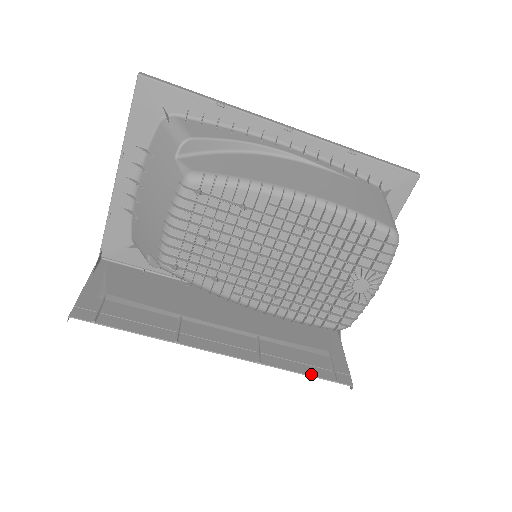
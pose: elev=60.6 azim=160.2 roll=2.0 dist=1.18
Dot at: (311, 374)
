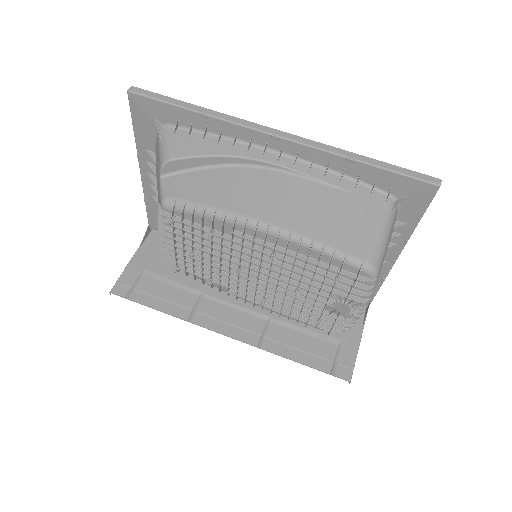
Dot at: (308, 364)
